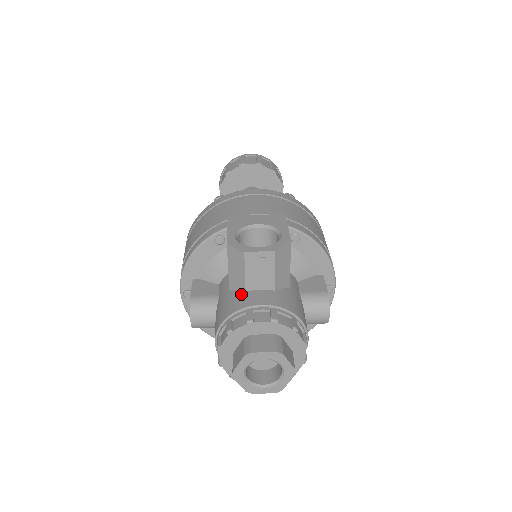
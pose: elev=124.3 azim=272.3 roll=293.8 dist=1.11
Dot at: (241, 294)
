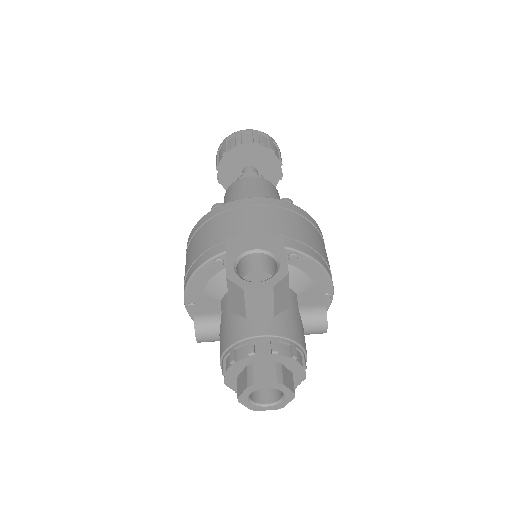
Dot at: (242, 321)
